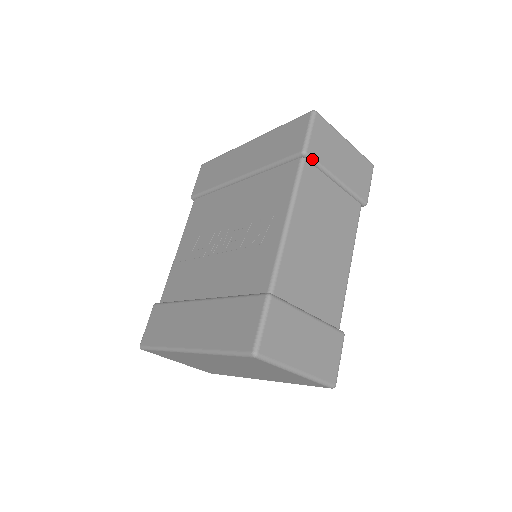
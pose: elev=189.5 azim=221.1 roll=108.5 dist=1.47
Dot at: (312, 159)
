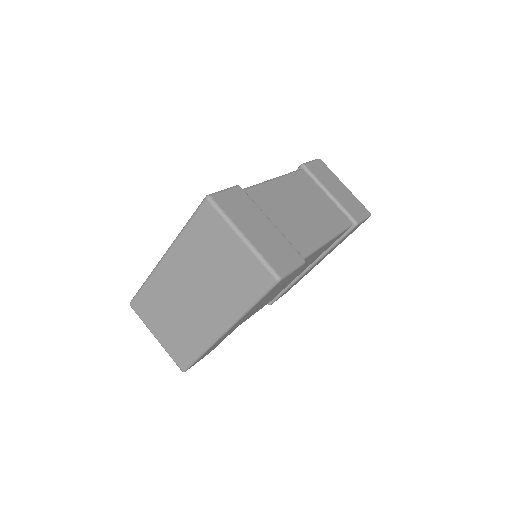
Dot at: (308, 171)
